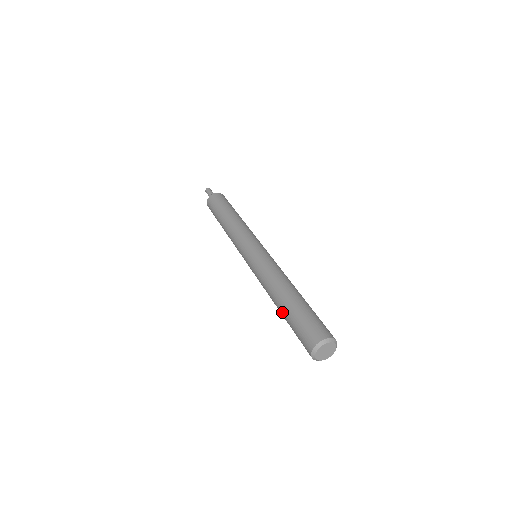
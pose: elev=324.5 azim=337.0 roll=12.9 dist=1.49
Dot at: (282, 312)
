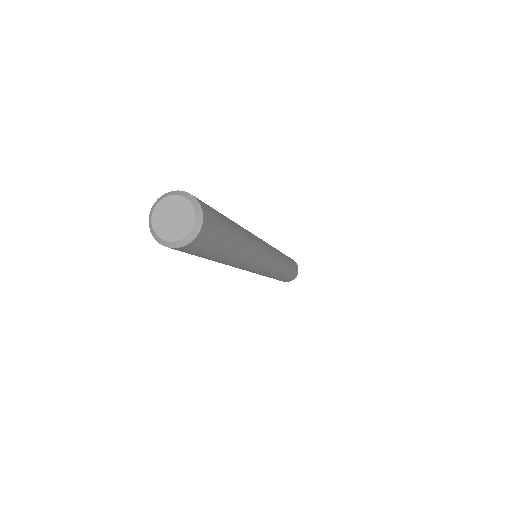
Dot at: occluded
